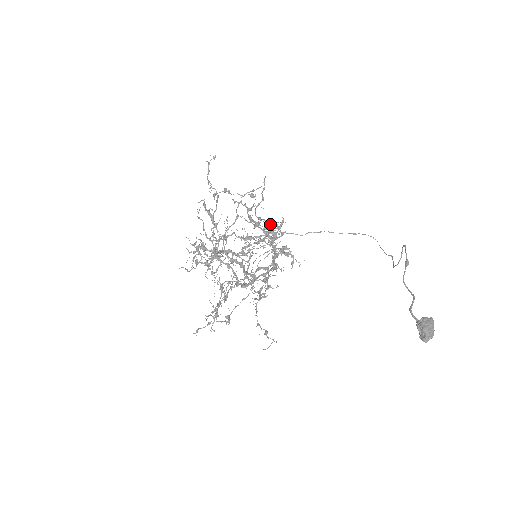
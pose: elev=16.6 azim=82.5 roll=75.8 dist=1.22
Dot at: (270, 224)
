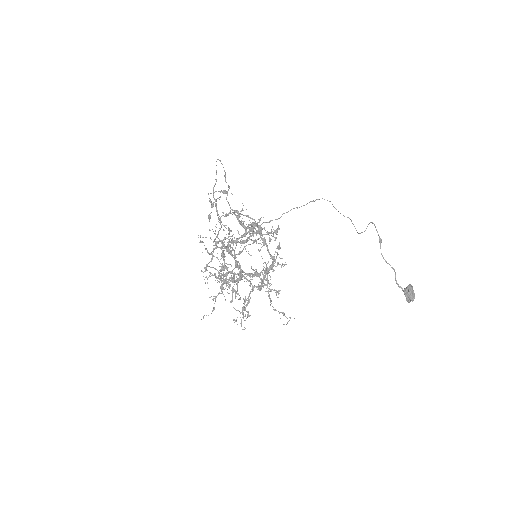
Dot at: (252, 218)
